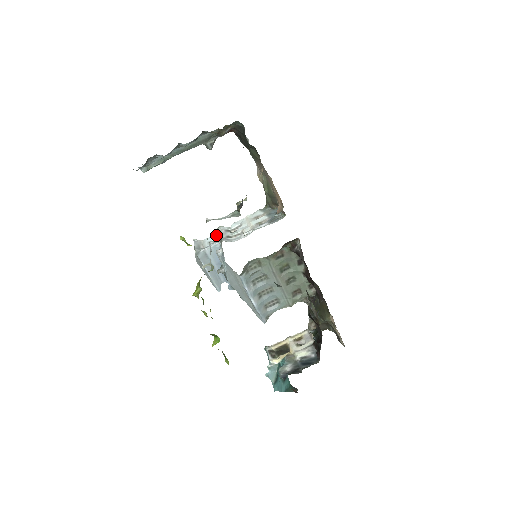
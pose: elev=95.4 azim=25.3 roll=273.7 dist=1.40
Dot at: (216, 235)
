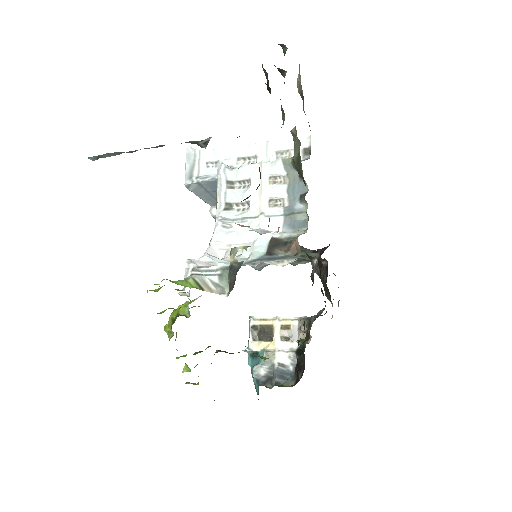
Dot at: (218, 152)
